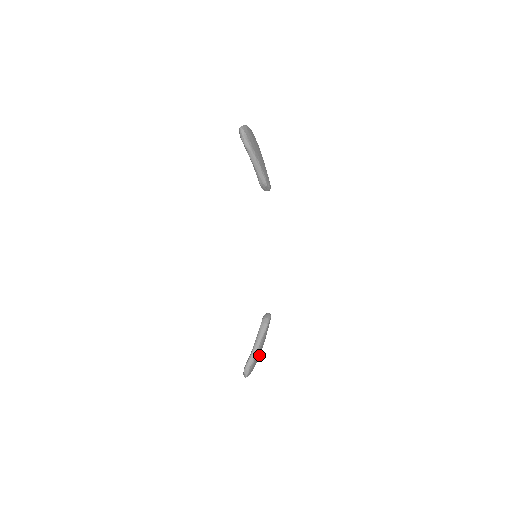
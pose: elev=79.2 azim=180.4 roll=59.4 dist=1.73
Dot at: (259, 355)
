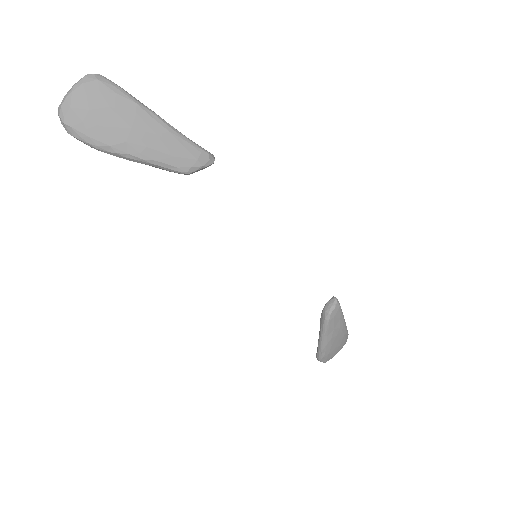
Dot at: (341, 339)
